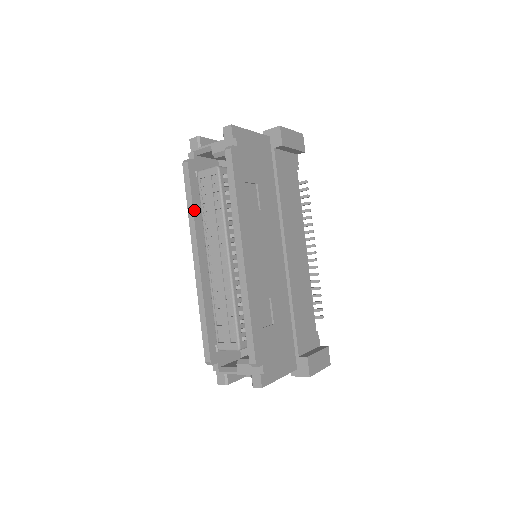
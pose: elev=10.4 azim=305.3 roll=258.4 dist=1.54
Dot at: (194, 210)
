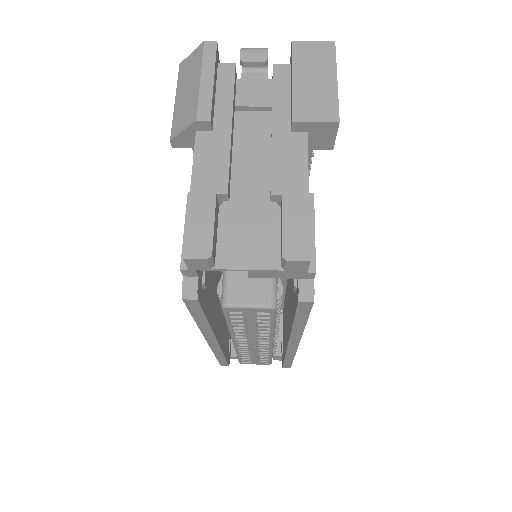
Dot at: (209, 322)
